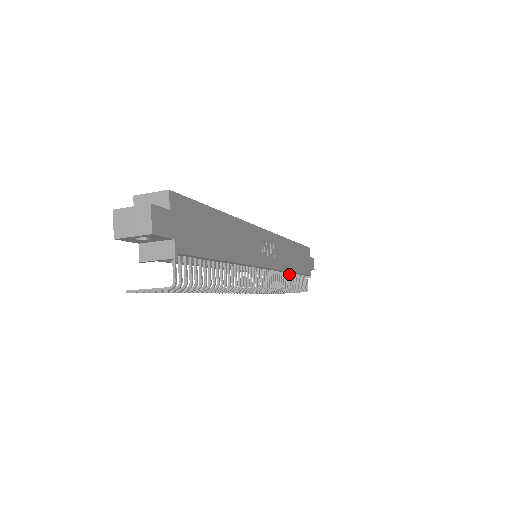
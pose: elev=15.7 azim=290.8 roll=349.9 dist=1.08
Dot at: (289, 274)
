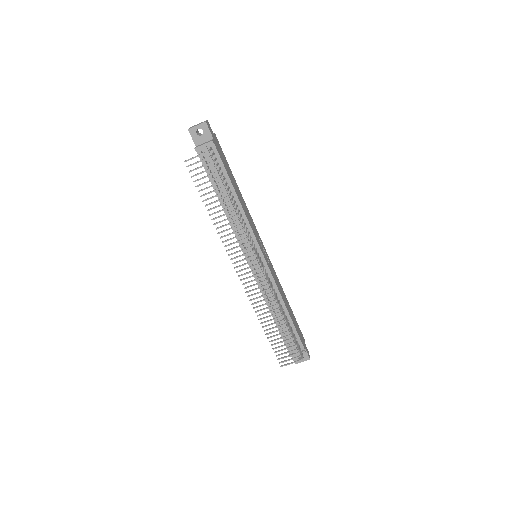
Dot at: (282, 308)
